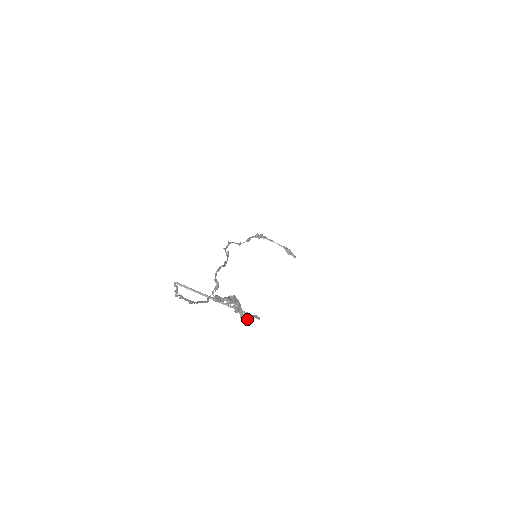
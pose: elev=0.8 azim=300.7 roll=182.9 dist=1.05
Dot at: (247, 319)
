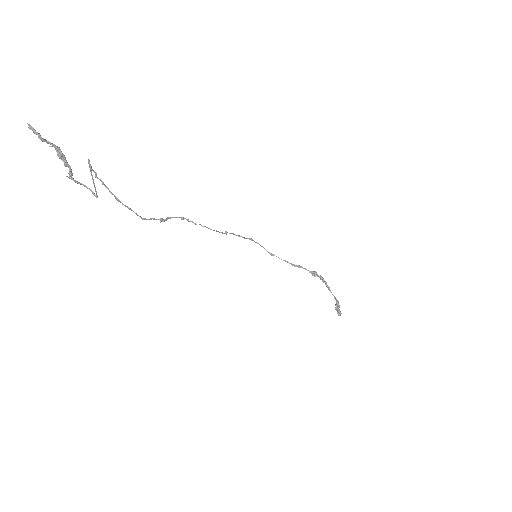
Dot at: occluded
